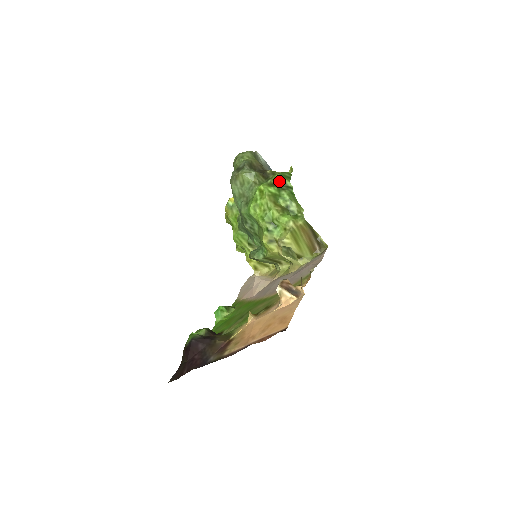
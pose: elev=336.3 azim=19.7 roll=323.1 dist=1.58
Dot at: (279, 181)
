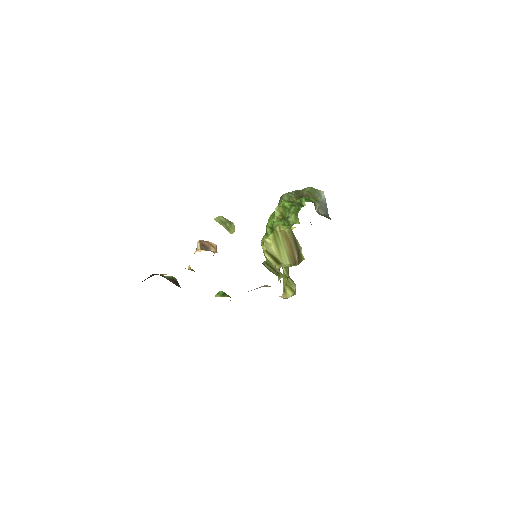
Dot at: (299, 200)
